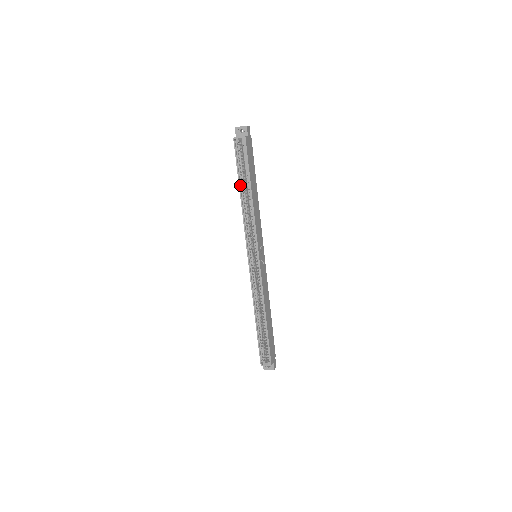
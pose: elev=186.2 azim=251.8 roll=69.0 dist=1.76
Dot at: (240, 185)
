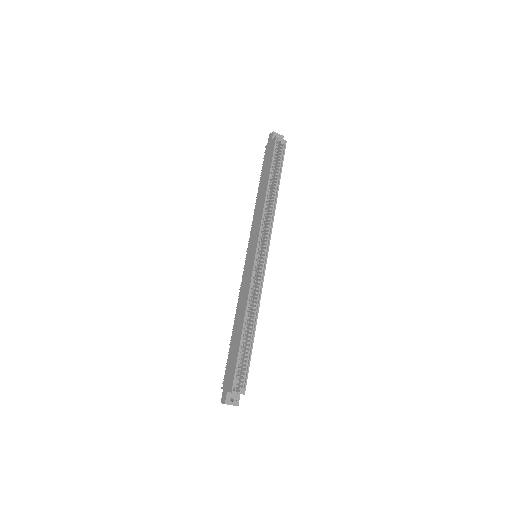
Dot at: (269, 178)
